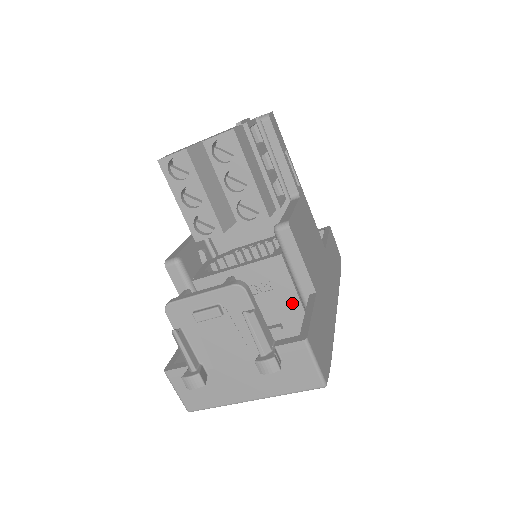
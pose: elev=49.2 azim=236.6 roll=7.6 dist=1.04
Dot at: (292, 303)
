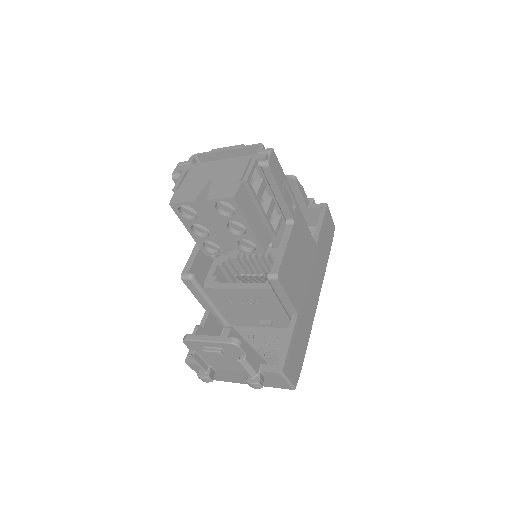
Dot at: (280, 313)
